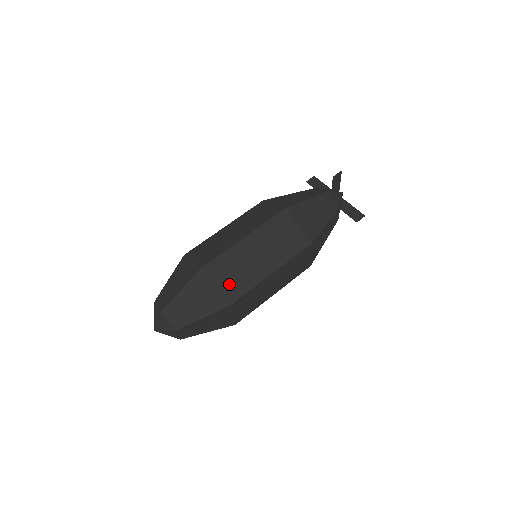
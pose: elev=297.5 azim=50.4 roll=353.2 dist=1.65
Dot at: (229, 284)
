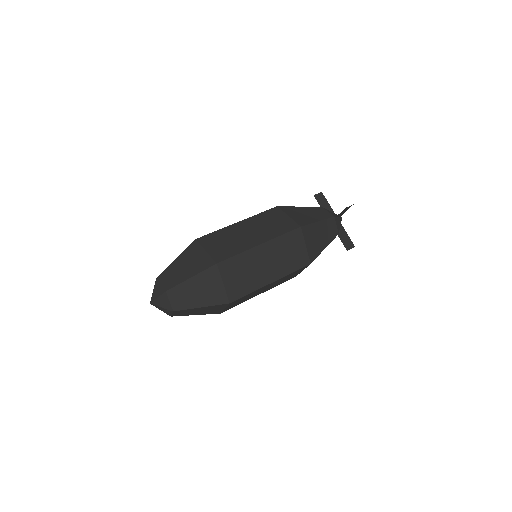
Dot at: (235, 284)
